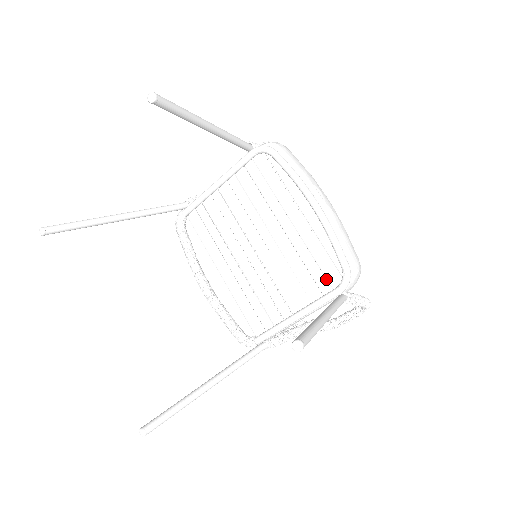
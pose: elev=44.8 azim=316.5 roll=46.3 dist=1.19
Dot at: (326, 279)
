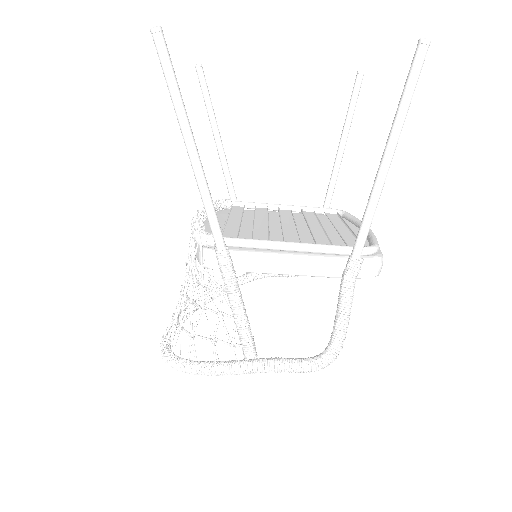
Dot at: occluded
